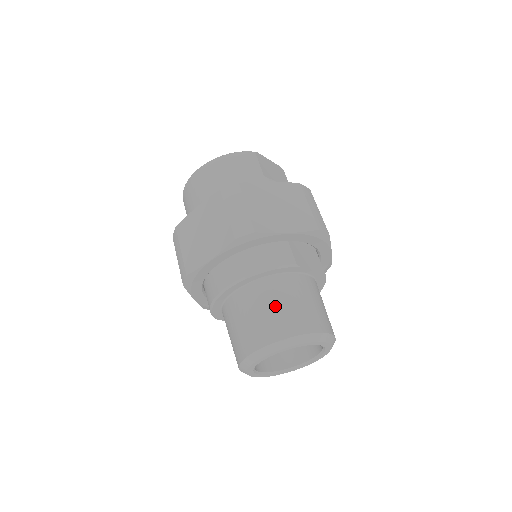
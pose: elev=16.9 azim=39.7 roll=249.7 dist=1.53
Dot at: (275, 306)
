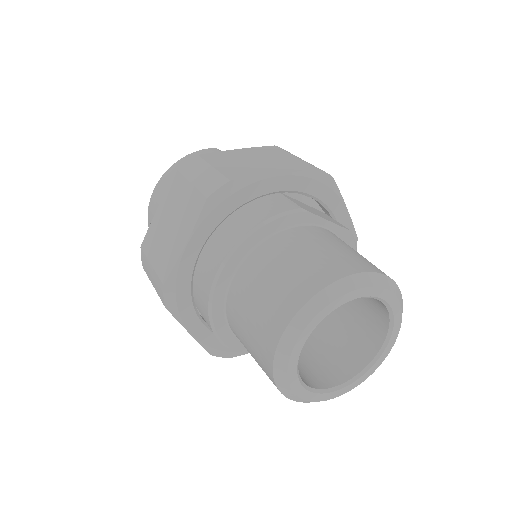
Dot at: (291, 261)
